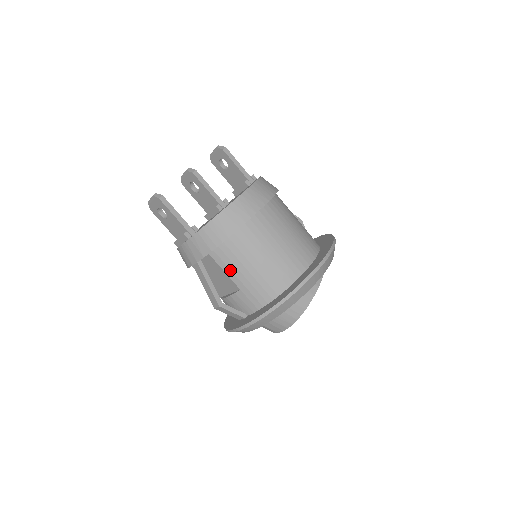
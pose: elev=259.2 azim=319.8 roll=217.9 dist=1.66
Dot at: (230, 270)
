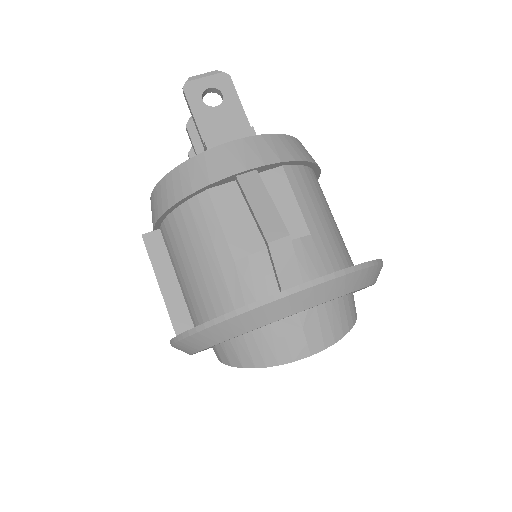
Dot at: (305, 201)
